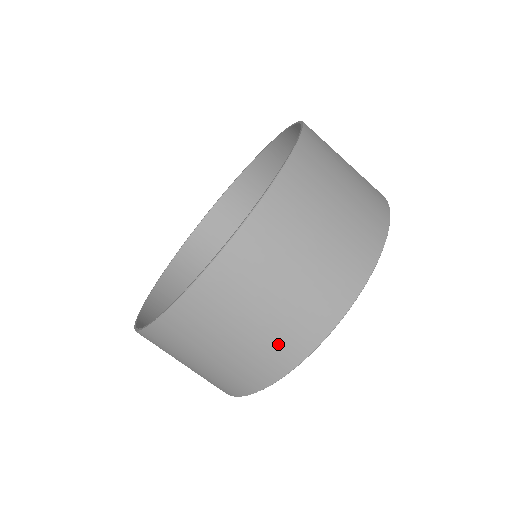
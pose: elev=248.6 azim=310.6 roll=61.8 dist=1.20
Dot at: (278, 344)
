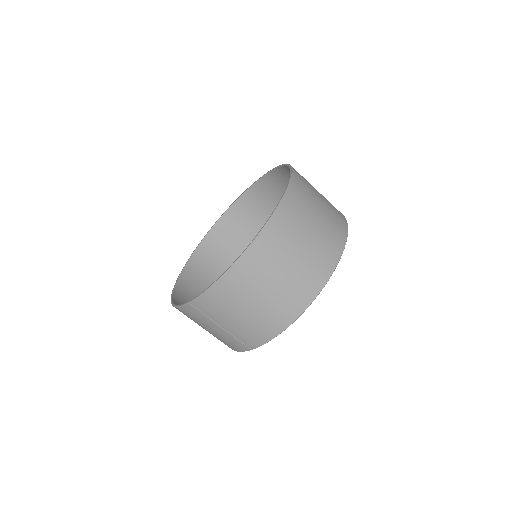
Dot at: (265, 322)
